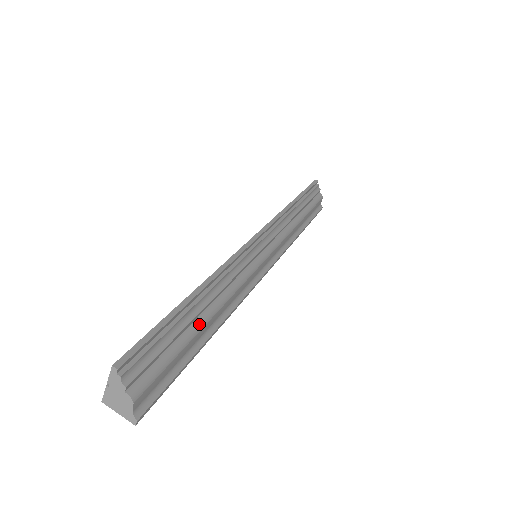
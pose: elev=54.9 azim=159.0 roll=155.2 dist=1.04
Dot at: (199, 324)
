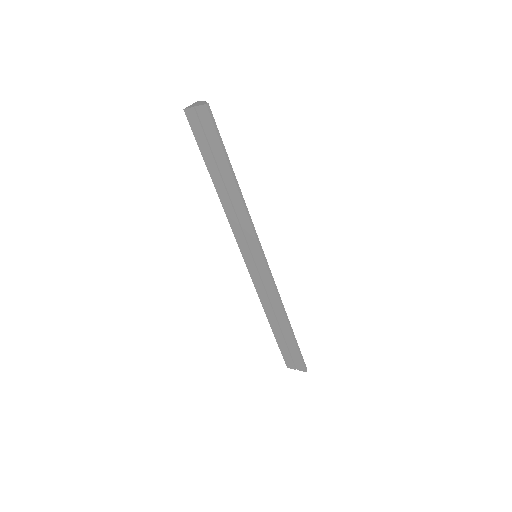
Dot at: occluded
